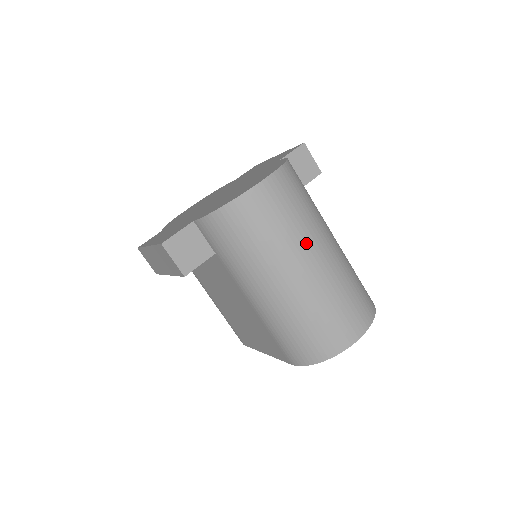
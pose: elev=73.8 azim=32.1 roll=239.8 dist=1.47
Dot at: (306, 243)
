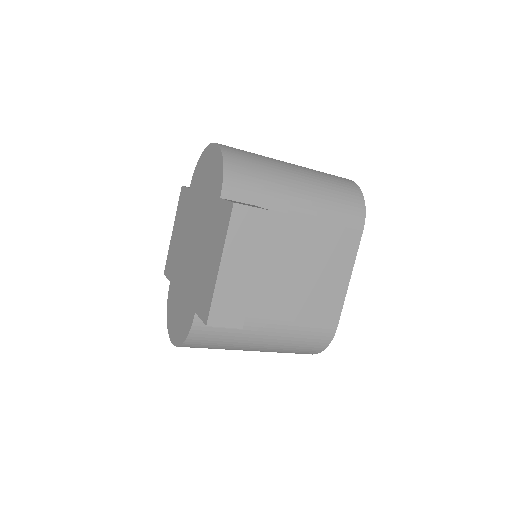
Dot at: occluded
